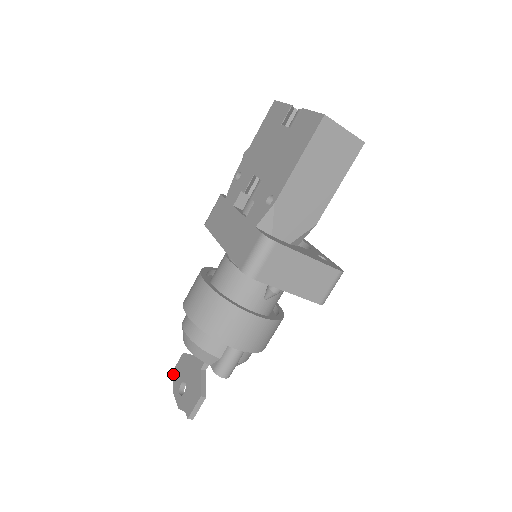
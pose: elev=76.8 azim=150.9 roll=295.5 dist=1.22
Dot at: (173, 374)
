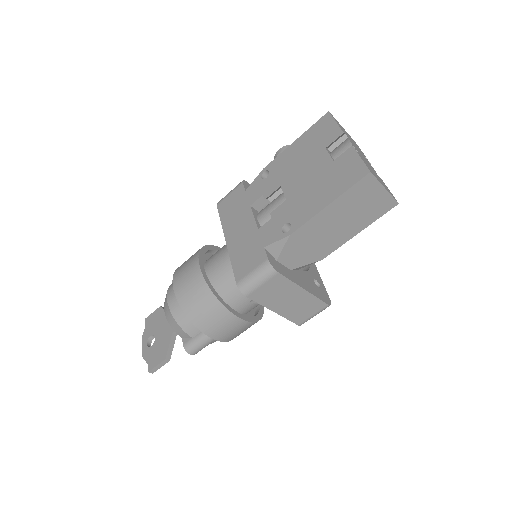
Dot at: (146, 321)
